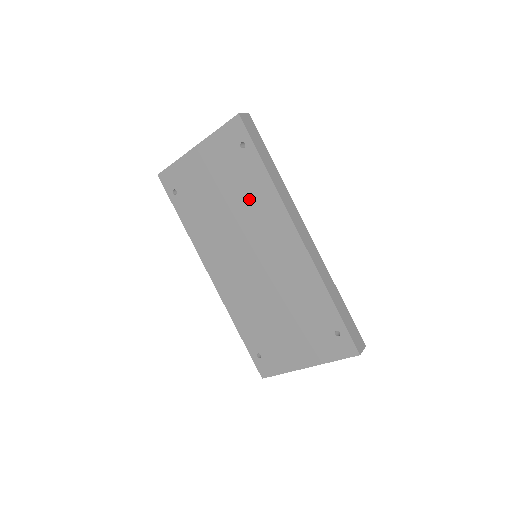
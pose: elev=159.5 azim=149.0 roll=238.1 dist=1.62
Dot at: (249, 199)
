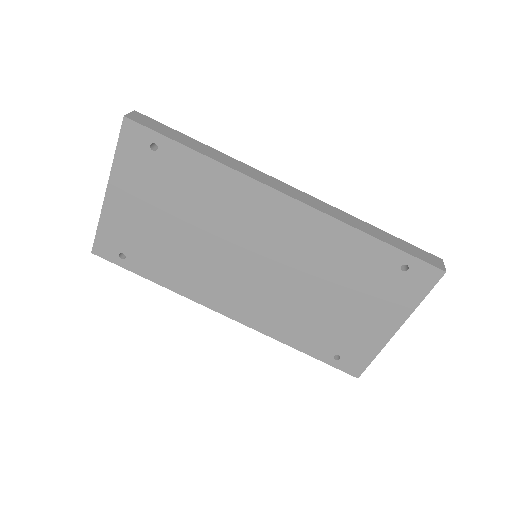
Dot at: (204, 200)
